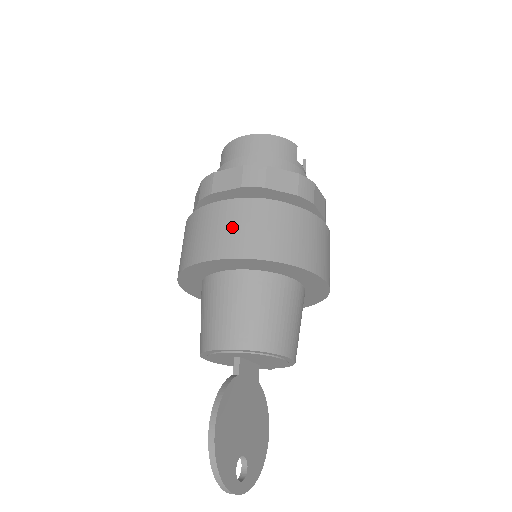
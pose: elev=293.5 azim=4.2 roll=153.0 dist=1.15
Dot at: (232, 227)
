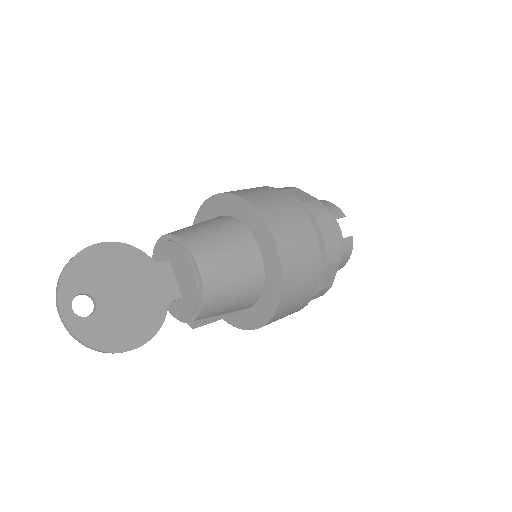
Dot at: occluded
